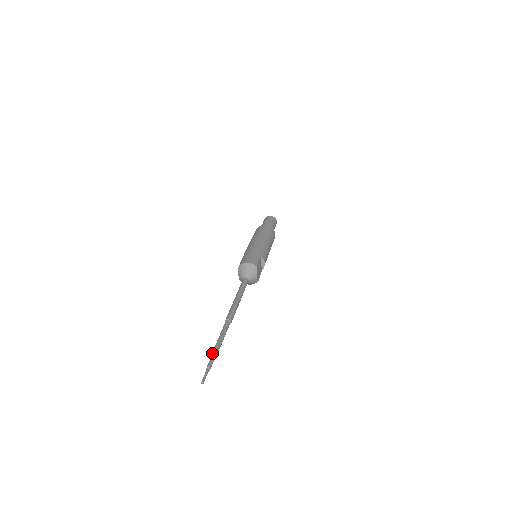
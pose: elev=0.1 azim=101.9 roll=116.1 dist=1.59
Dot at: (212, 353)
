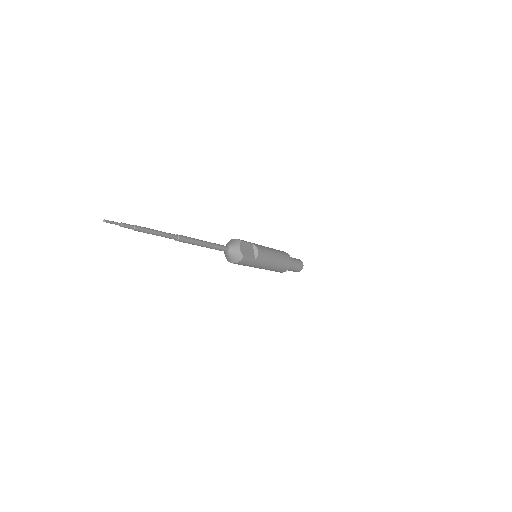
Dot at: (135, 226)
